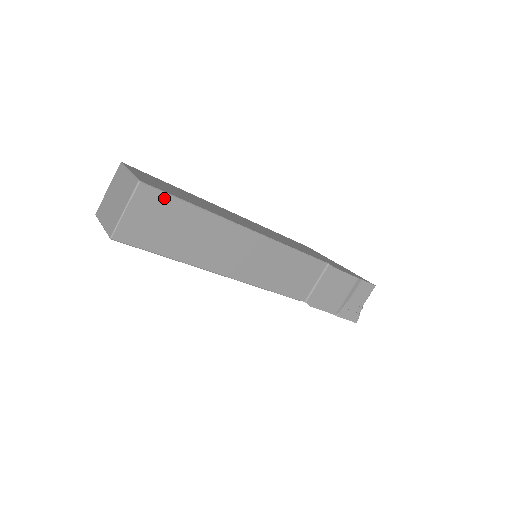
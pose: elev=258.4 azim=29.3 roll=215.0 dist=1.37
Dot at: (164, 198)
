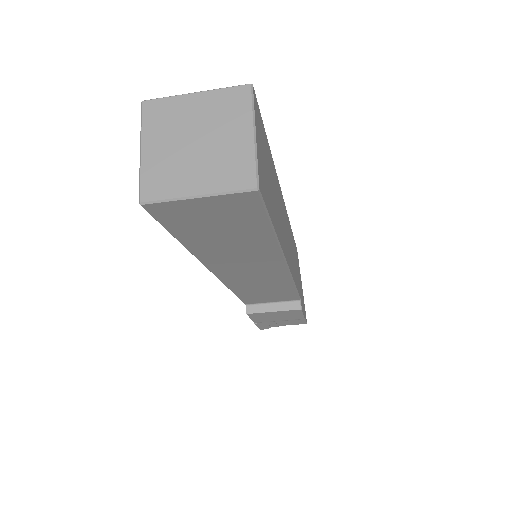
Dot at: (257, 213)
